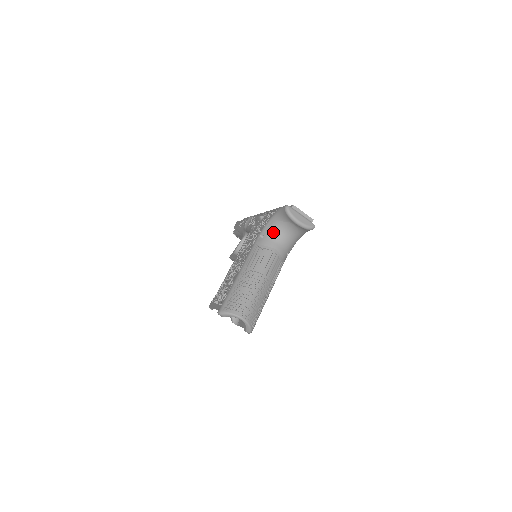
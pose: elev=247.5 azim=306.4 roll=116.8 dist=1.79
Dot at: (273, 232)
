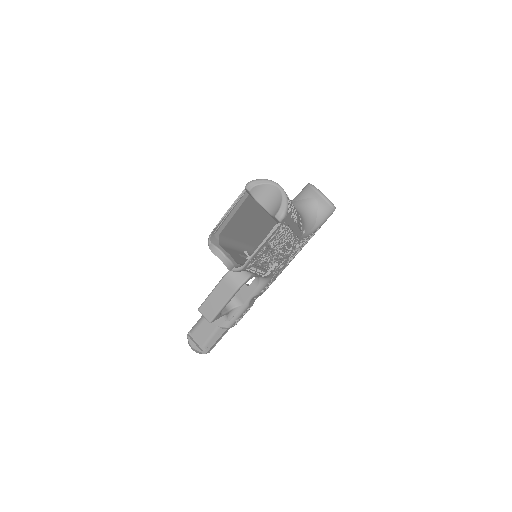
Dot at: occluded
